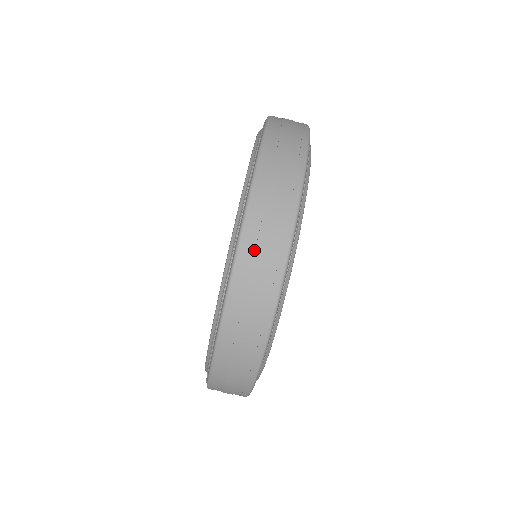
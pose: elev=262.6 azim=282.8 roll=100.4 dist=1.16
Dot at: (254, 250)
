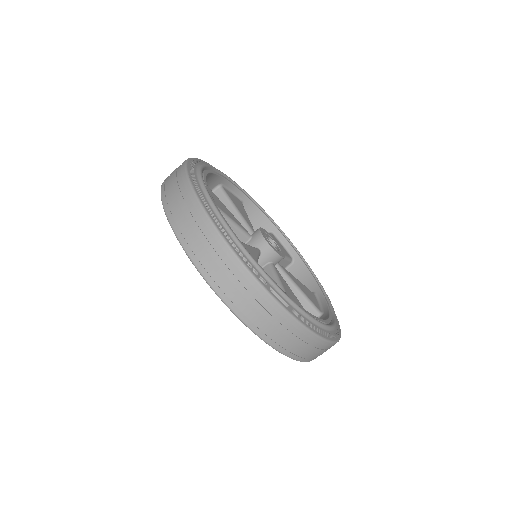
Dot at: (193, 241)
